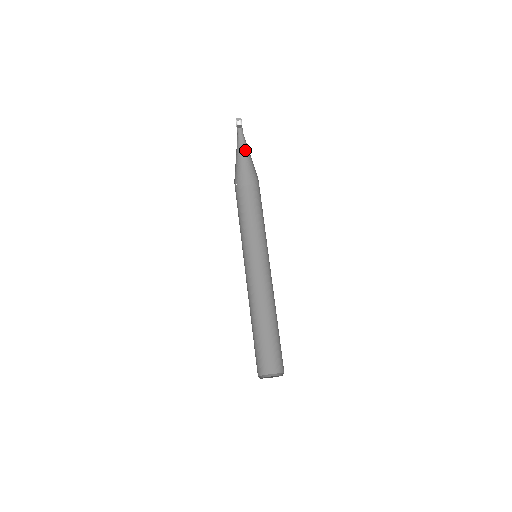
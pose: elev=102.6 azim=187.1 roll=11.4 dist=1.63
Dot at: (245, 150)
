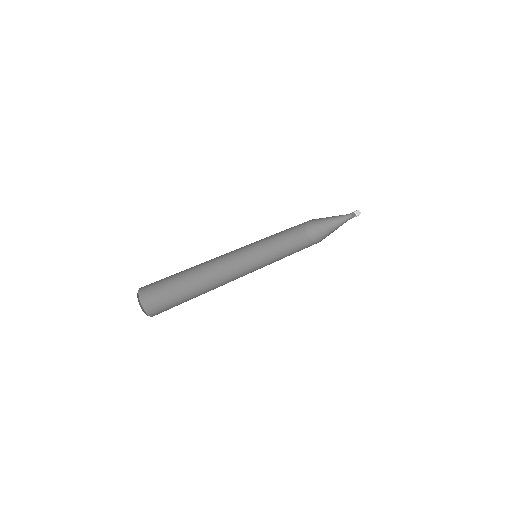
Dot at: (338, 226)
